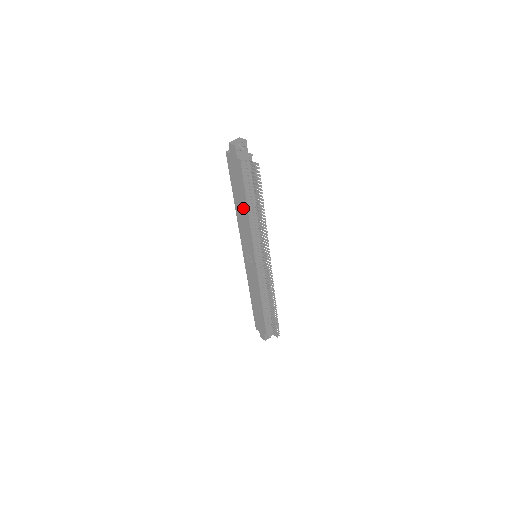
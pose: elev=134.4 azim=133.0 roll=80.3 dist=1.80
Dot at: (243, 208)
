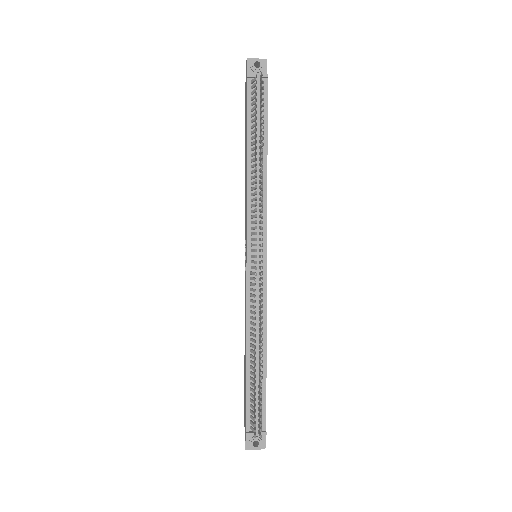
Dot at: (246, 160)
